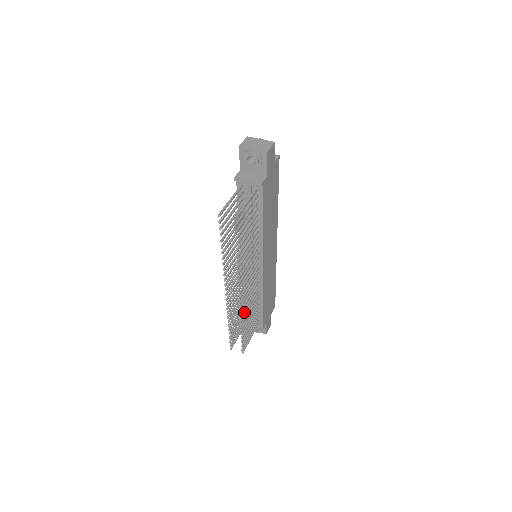
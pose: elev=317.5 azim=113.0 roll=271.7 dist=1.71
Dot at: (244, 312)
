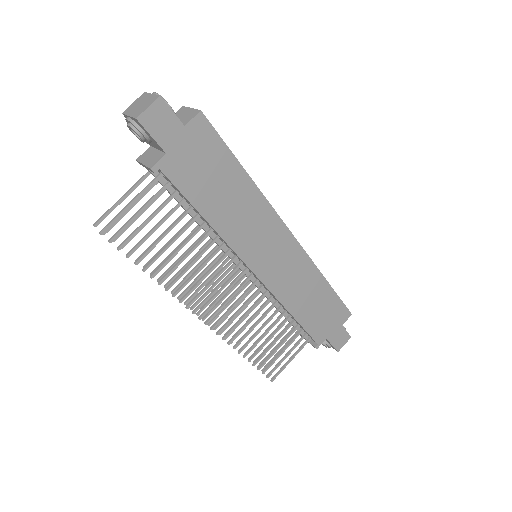
Dot at: occluded
